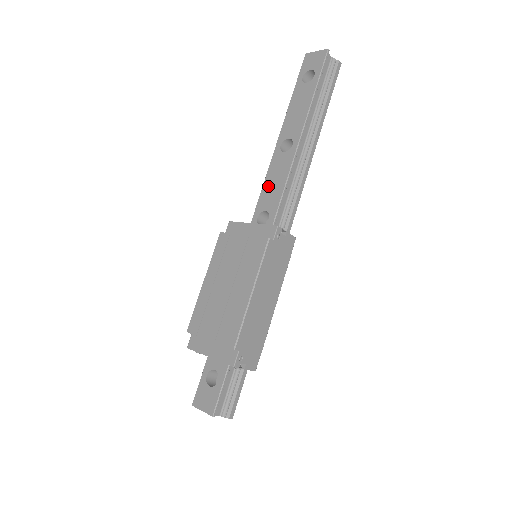
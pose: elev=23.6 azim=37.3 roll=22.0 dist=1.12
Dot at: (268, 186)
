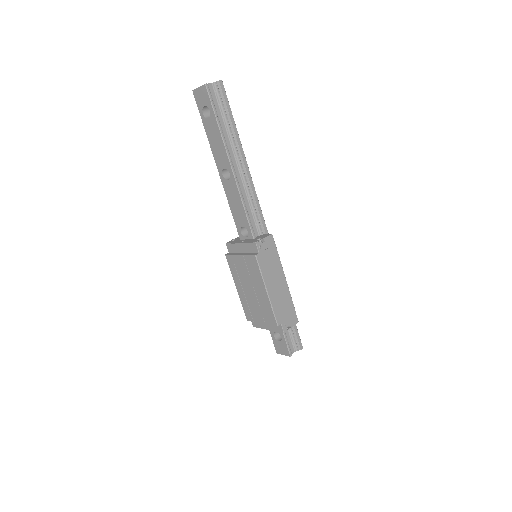
Dot at: (233, 208)
